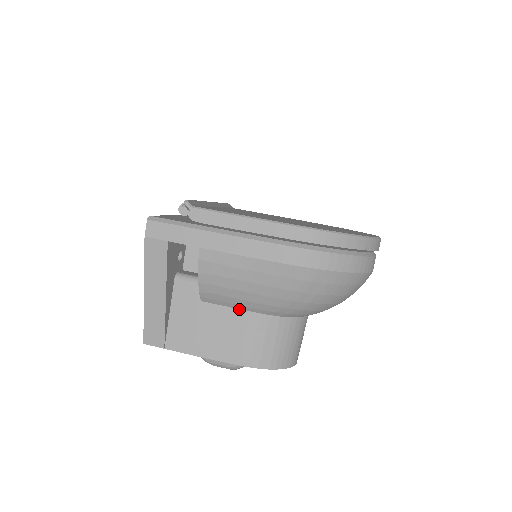
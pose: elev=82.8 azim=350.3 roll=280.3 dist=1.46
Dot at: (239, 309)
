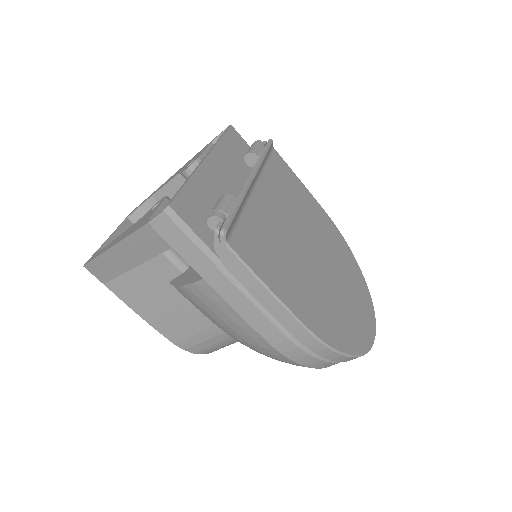
Dot at: occluded
